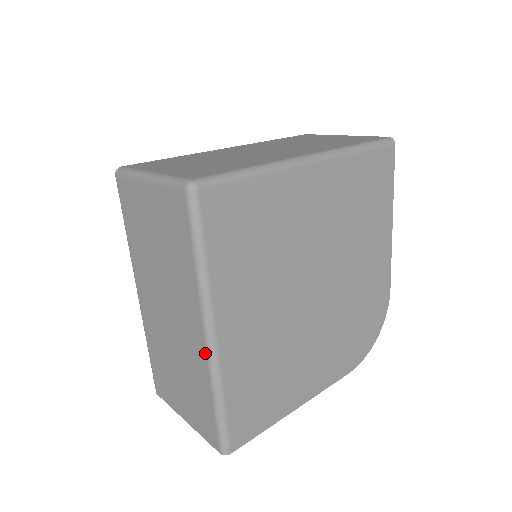
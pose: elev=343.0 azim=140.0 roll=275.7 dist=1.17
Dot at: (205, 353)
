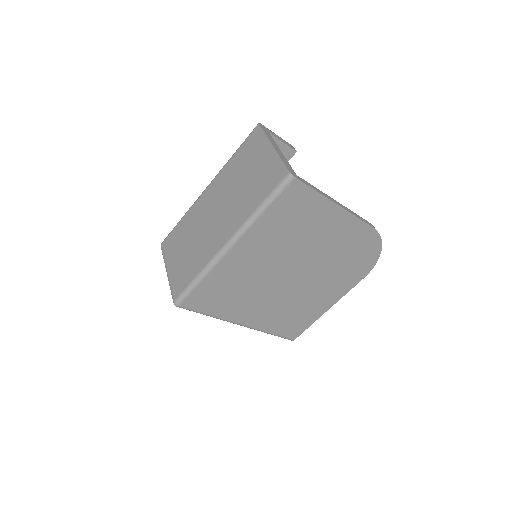
Dot at: occluded
